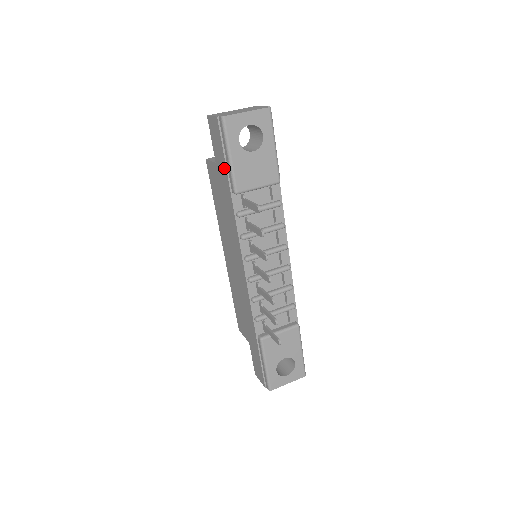
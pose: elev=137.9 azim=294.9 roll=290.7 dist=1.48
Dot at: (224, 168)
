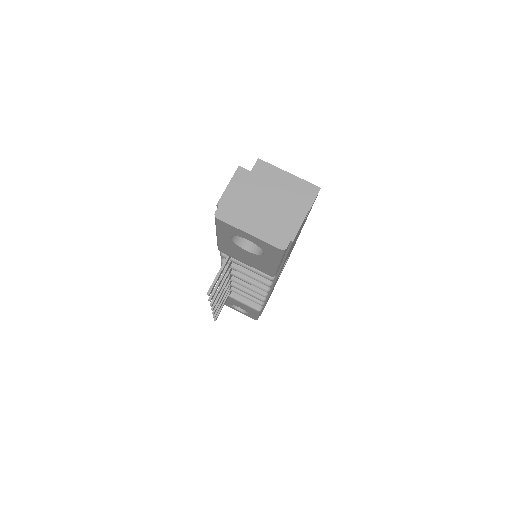
Dot at: occluded
